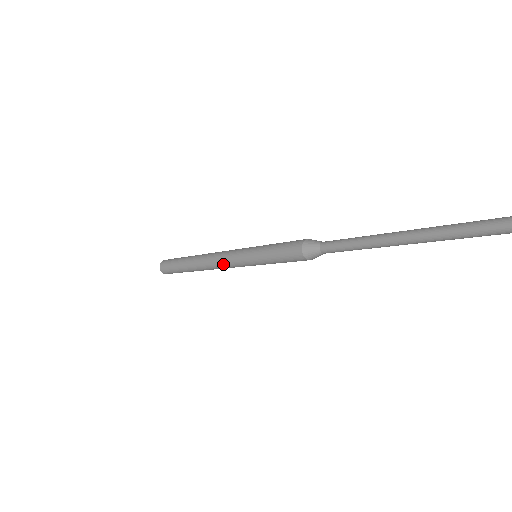
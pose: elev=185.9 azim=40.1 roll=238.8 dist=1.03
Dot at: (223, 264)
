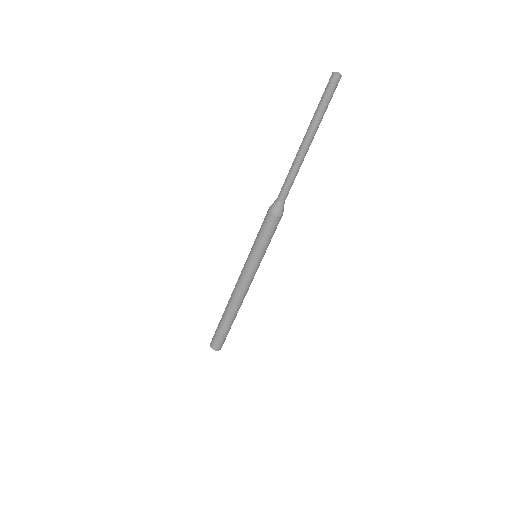
Dot at: (239, 278)
